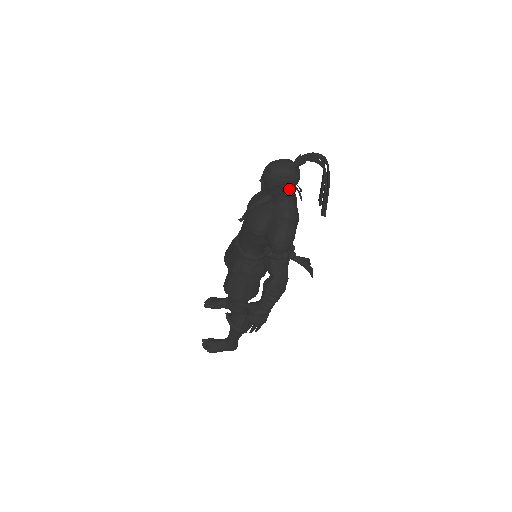
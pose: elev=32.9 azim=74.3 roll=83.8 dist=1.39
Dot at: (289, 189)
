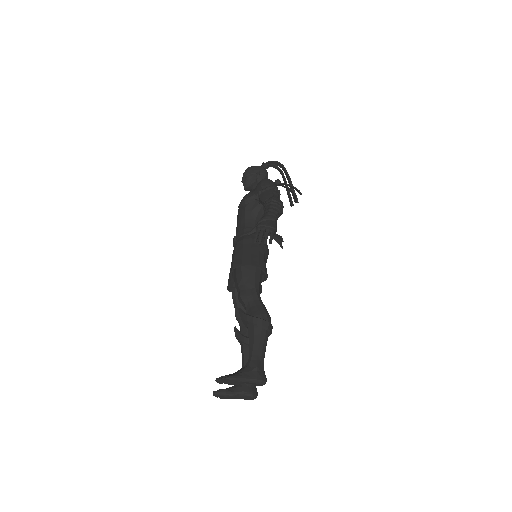
Dot at: (263, 177)
